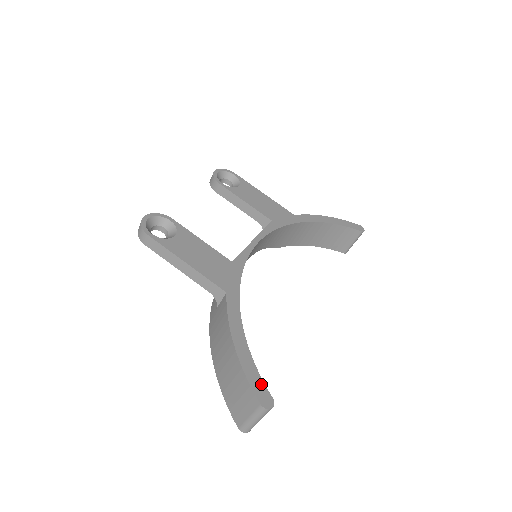
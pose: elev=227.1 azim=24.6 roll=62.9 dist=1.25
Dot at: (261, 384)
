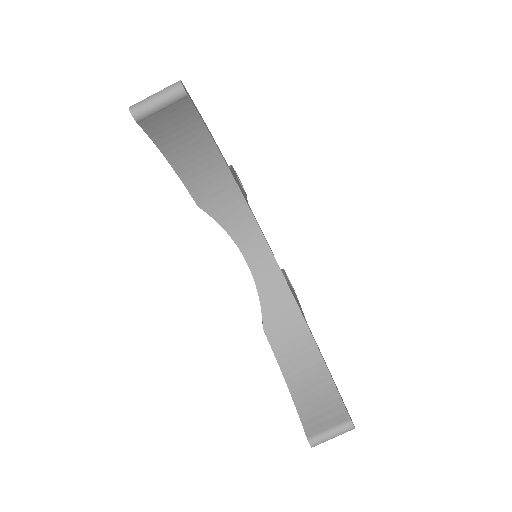
Dot at: occluded
